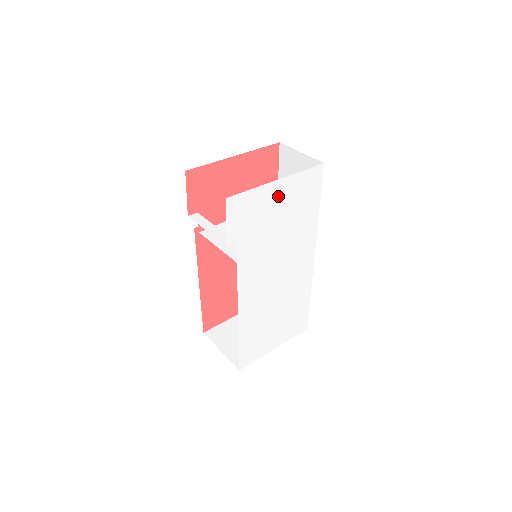
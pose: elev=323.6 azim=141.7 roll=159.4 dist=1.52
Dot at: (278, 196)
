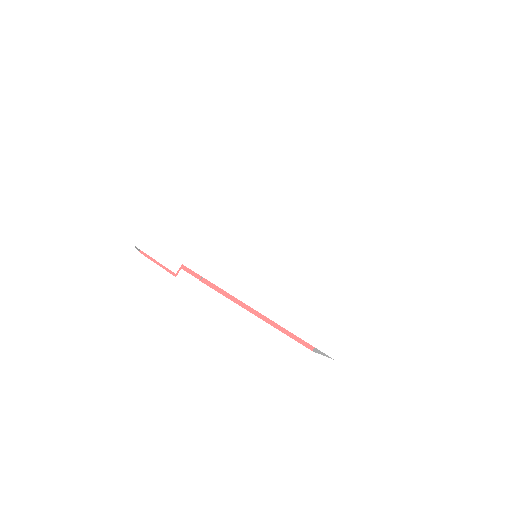
Dot at: (183, 205)
